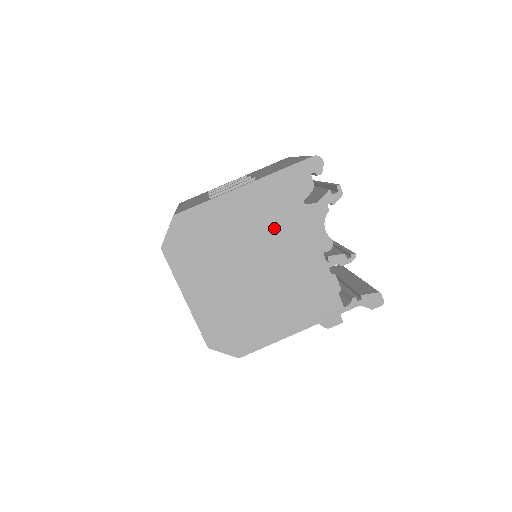
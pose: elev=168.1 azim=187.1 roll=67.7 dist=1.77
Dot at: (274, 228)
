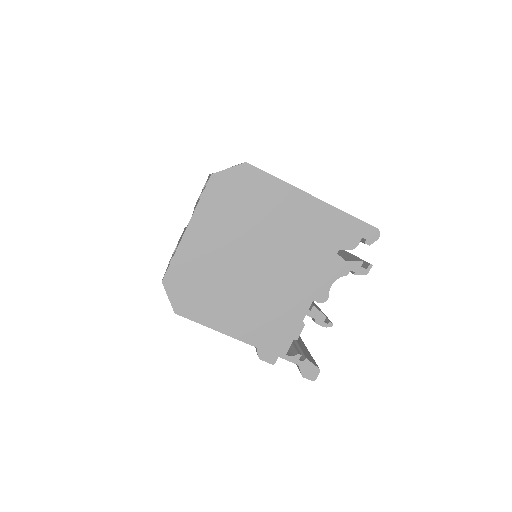
Dot at: (301, 247)
